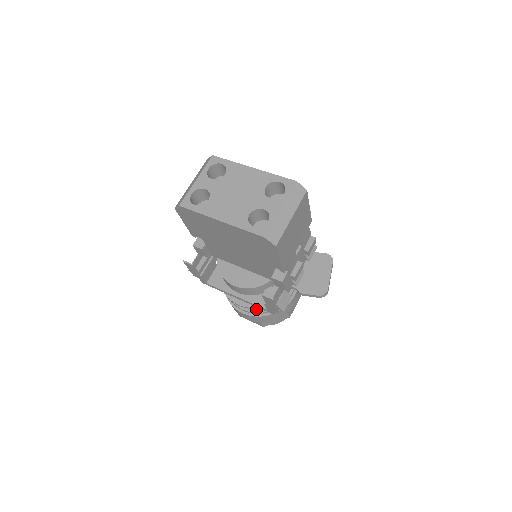
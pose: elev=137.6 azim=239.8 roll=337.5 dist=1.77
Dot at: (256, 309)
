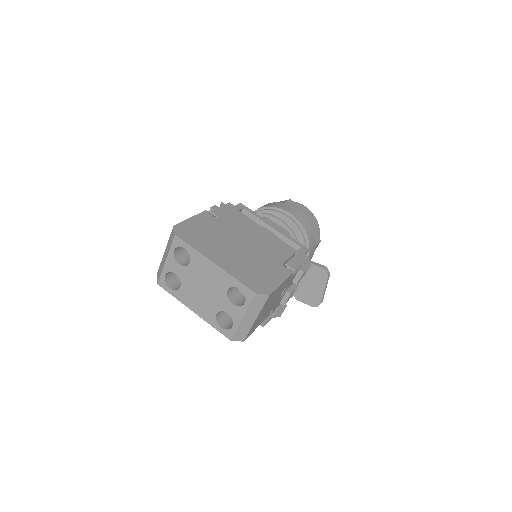
Dot at: occluded
